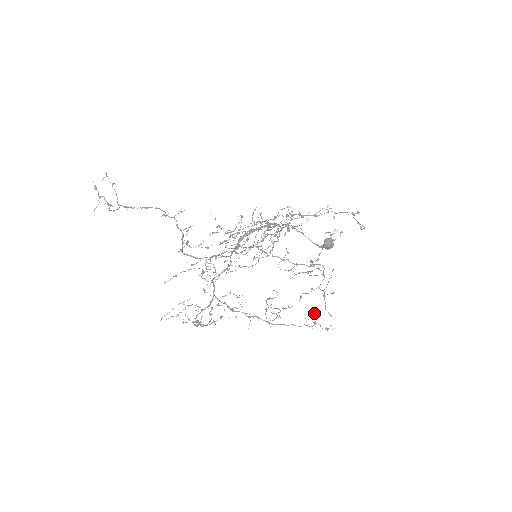
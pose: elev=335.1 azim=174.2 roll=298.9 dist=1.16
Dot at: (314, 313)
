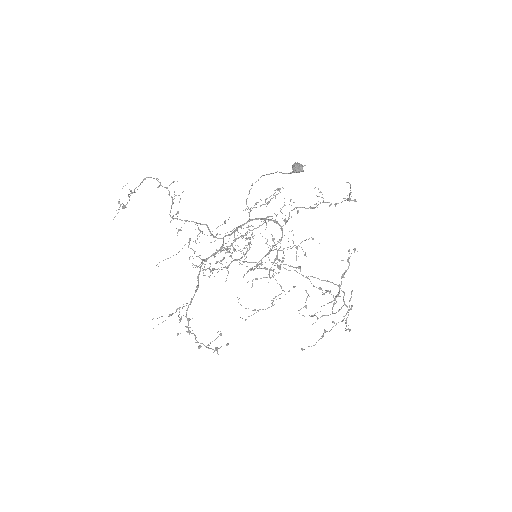
Dot at: occluded
